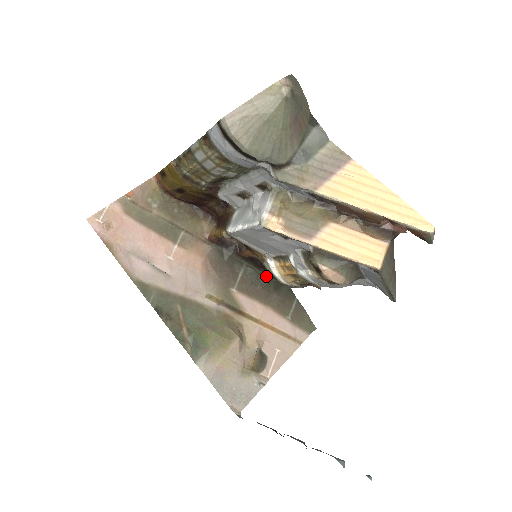
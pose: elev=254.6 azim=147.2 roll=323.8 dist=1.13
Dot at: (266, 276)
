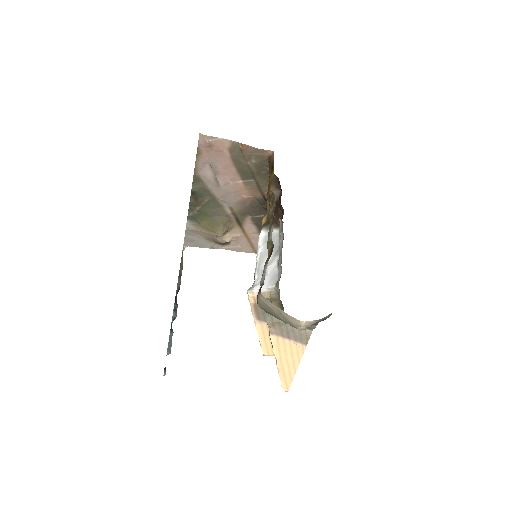
Dot at: occluded
